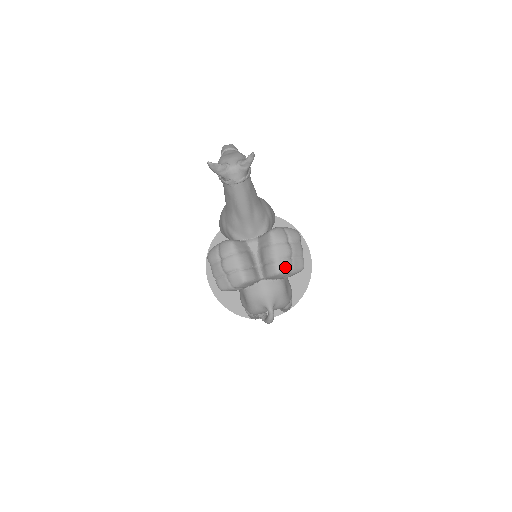
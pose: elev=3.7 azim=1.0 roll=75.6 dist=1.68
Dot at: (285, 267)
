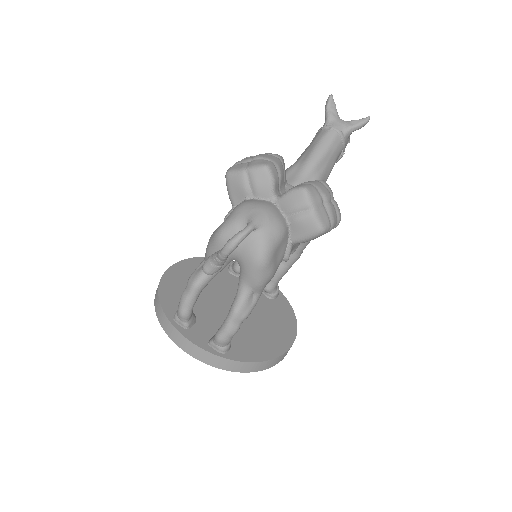
Dot at: (314, 195)
